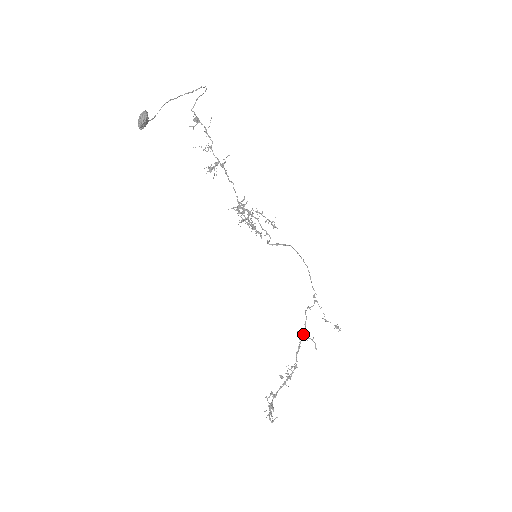
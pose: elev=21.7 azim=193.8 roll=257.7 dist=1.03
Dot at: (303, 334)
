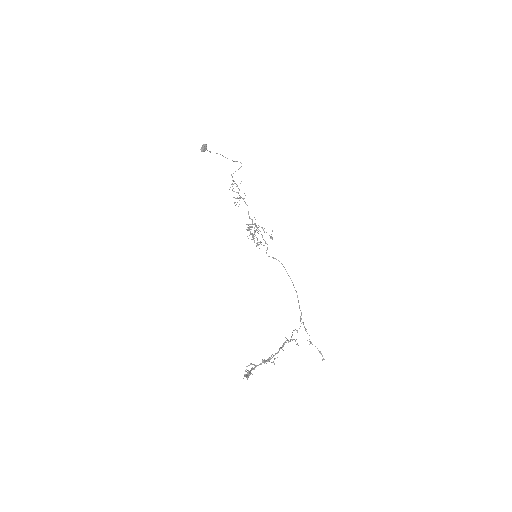
Dot at: (288, 340)
